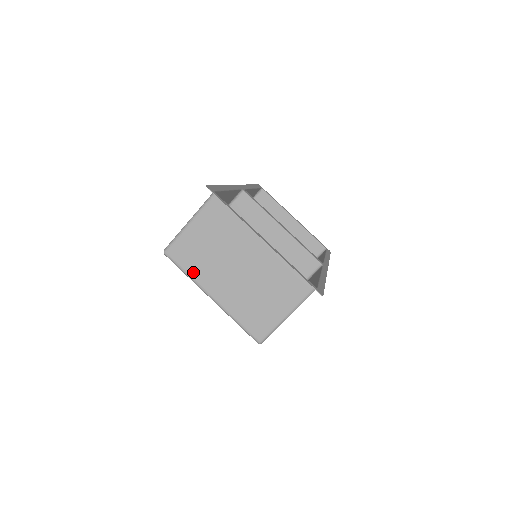
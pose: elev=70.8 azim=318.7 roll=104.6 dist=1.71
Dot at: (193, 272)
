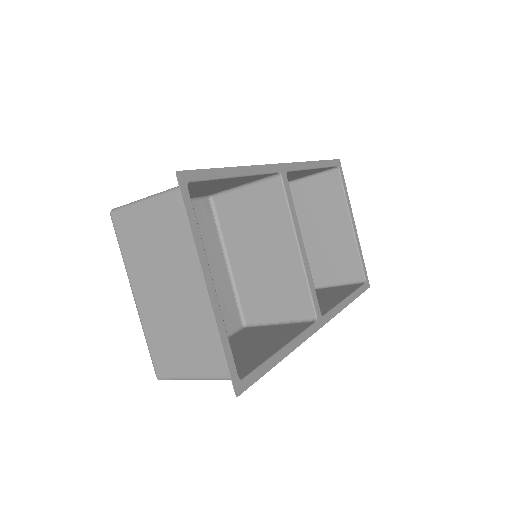
Dot at: (128, 257)
